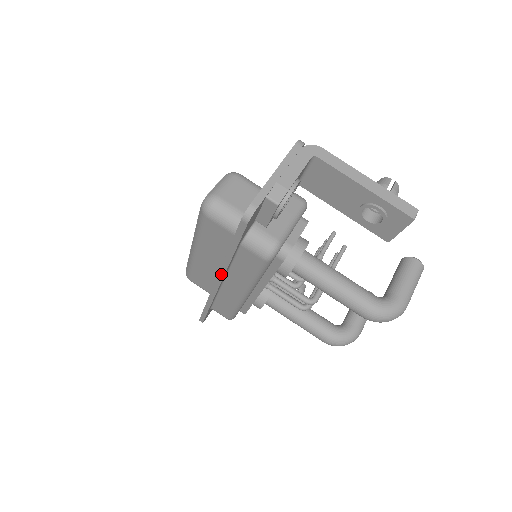
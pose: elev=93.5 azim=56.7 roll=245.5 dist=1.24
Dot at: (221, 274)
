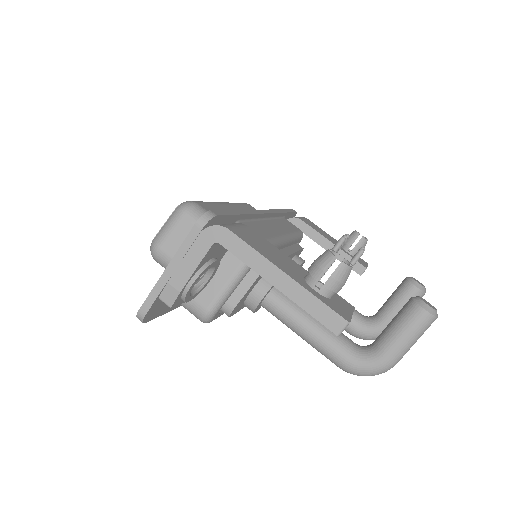
Dot at: occluded
